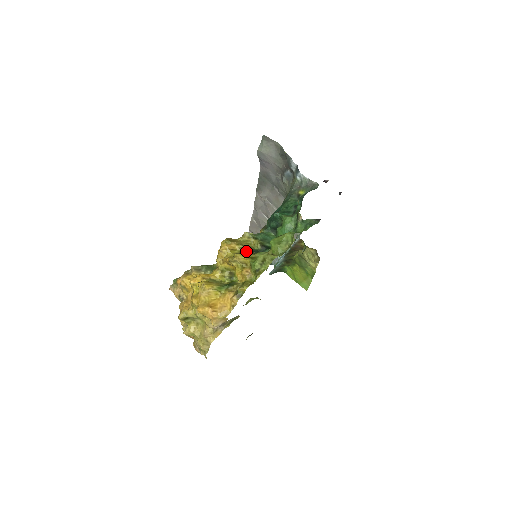
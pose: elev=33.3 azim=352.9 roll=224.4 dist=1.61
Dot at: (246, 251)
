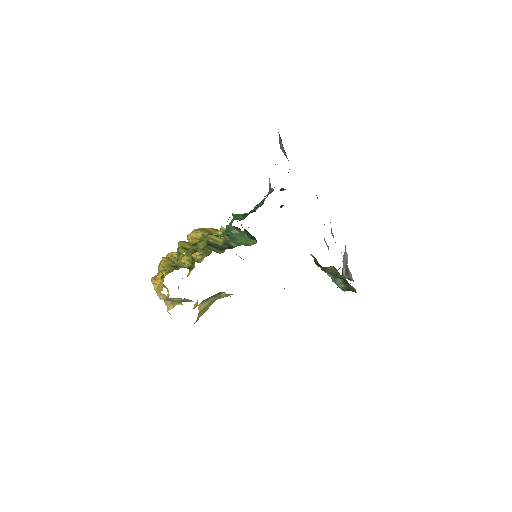
Dot at: occluded
